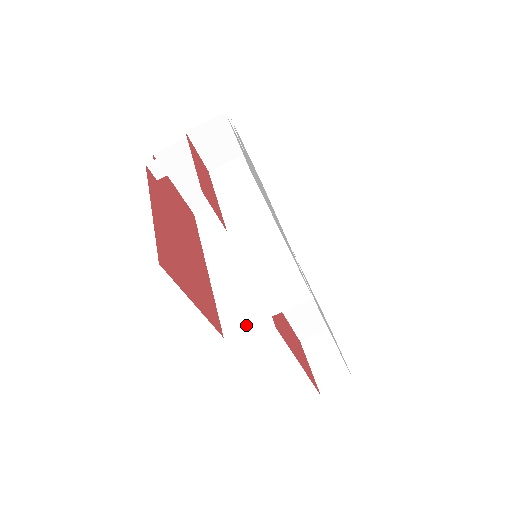
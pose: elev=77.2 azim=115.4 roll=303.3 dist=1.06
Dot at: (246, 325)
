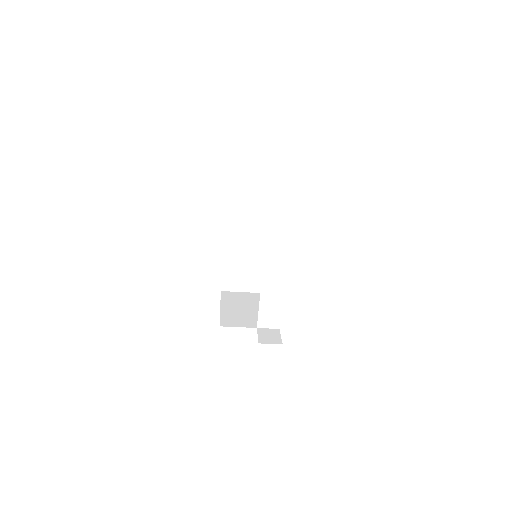
Dot at: (235, 290)
